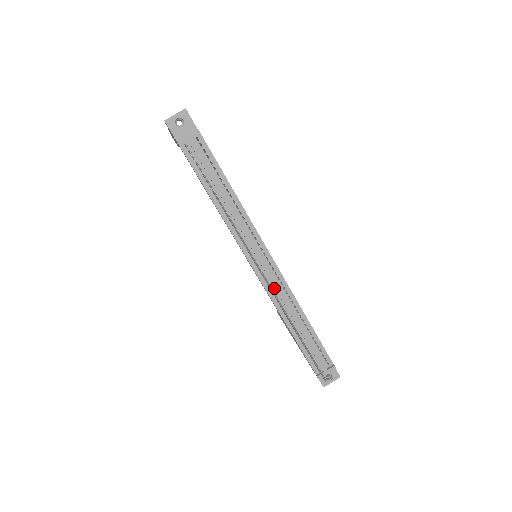
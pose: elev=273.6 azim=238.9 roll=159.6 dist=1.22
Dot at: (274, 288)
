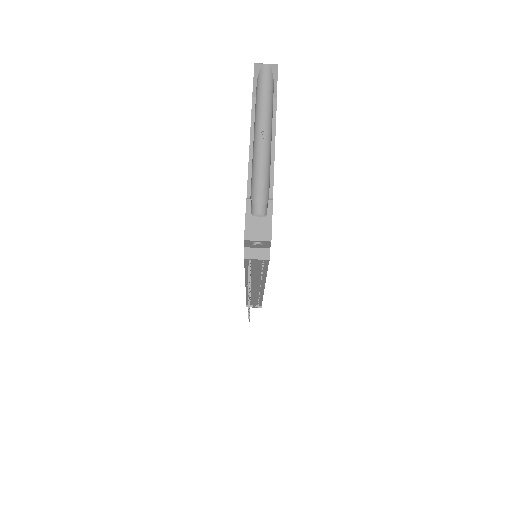
Dot at: occluded
